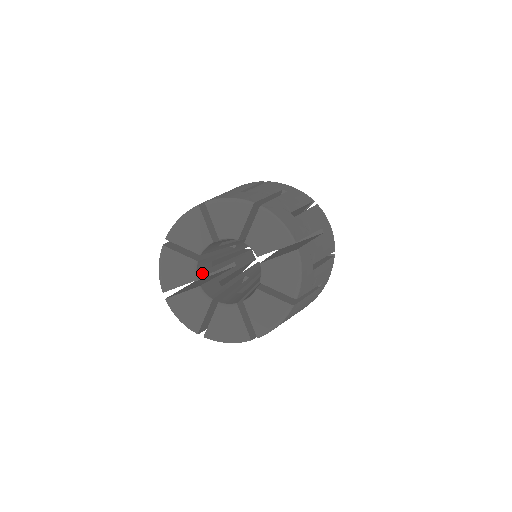
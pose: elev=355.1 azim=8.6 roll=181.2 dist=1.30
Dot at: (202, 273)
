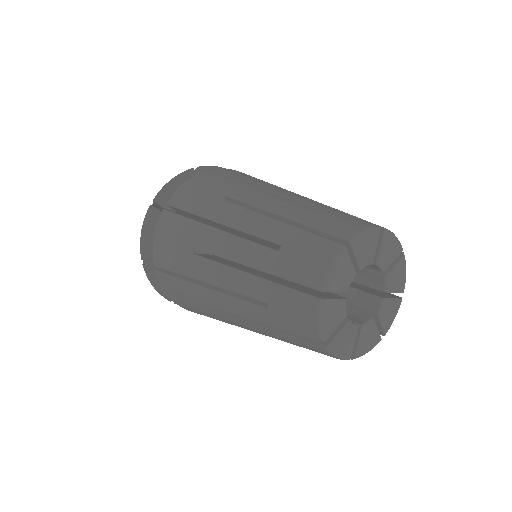
Dot at: occluded
